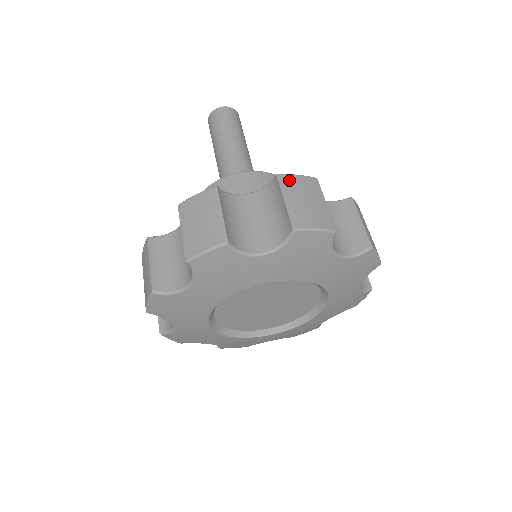
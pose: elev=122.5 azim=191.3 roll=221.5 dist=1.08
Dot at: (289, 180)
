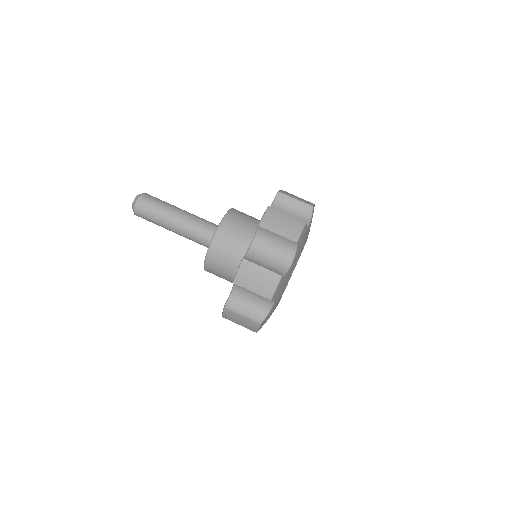
Dot at: (266, 222)
